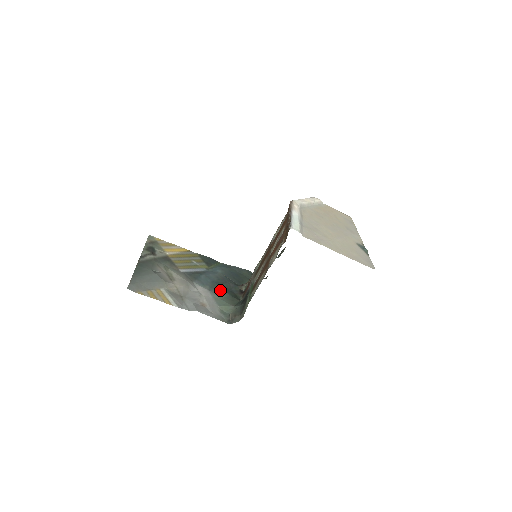
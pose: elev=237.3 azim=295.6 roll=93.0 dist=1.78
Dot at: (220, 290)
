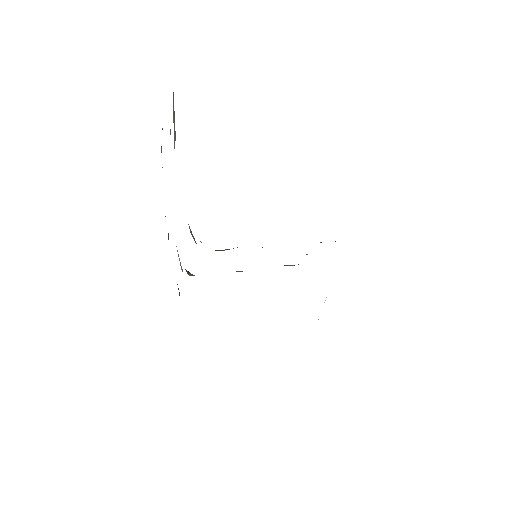
Dot at: occluded
